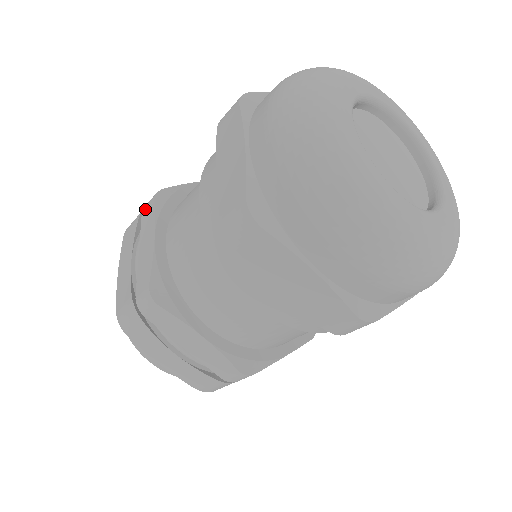
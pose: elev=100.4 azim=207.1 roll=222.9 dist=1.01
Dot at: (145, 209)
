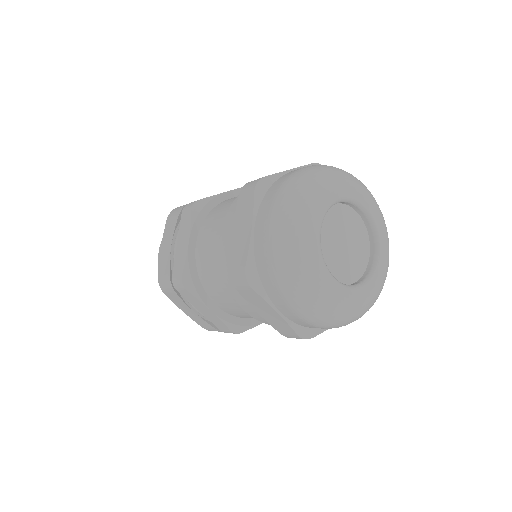
Dot at: occluded
